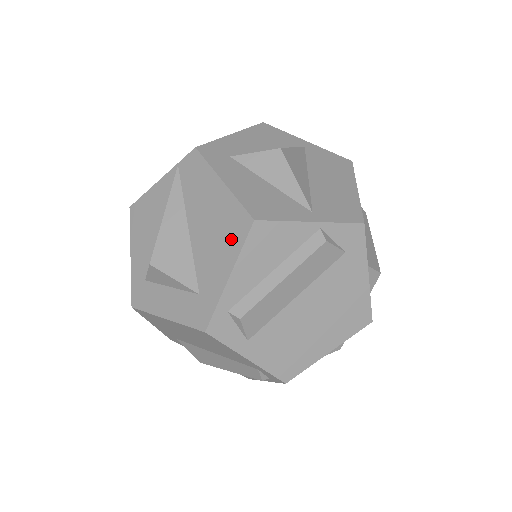
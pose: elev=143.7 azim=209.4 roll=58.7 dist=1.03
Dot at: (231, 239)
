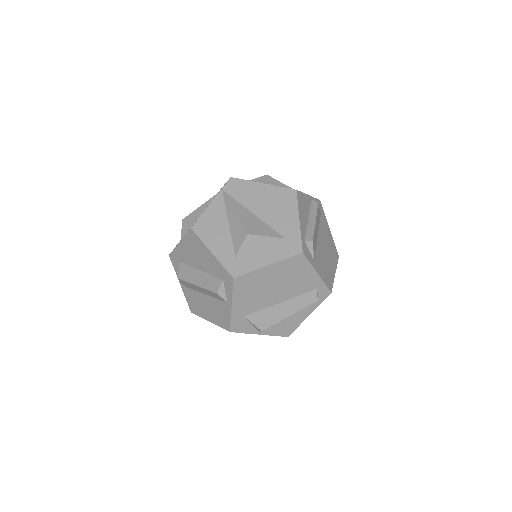
Dot at: (288, 204)
